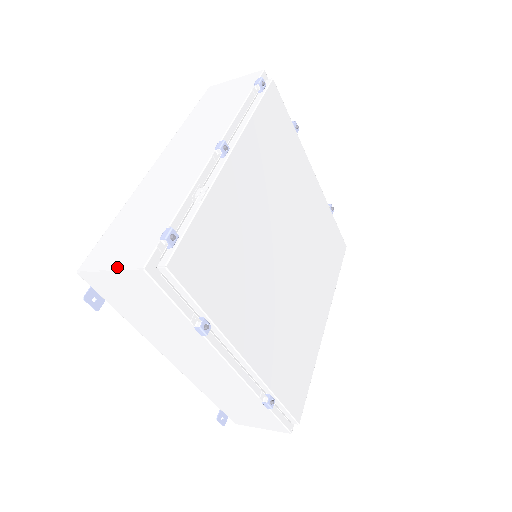
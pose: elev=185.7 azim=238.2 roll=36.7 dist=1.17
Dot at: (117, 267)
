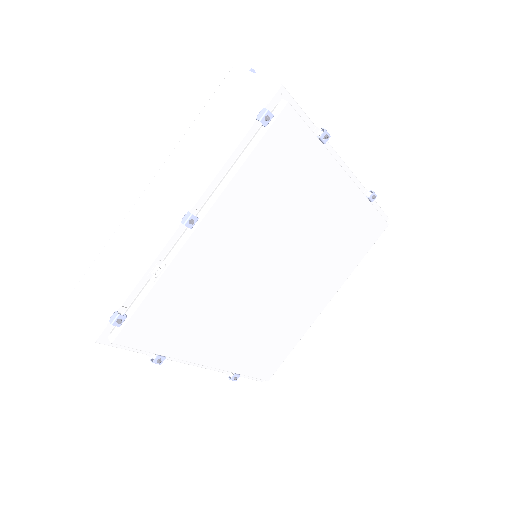
Dot at: (85, 321)
